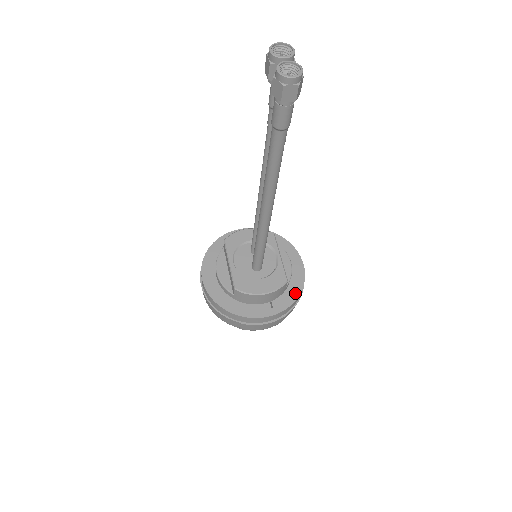
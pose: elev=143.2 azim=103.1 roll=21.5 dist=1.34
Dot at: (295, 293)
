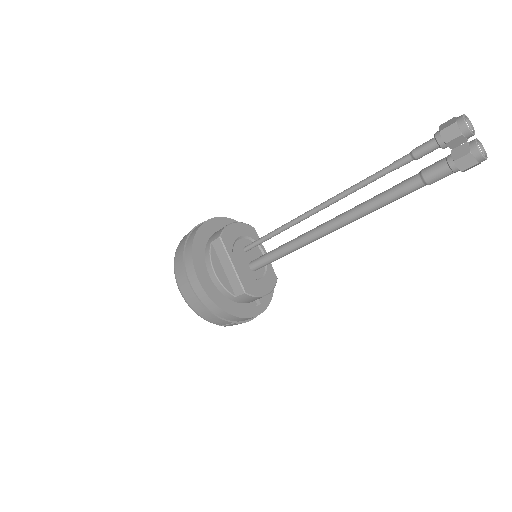
Dot at: occluded
